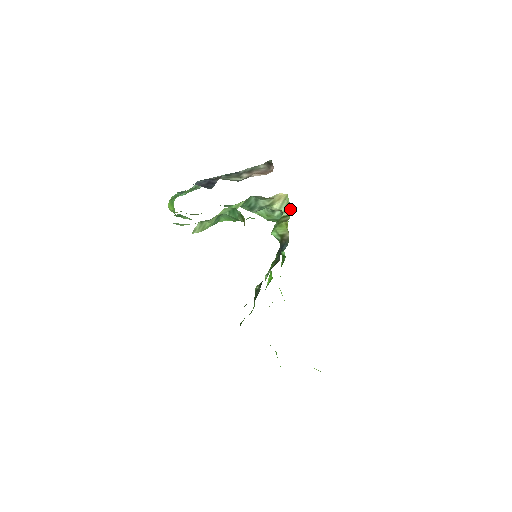
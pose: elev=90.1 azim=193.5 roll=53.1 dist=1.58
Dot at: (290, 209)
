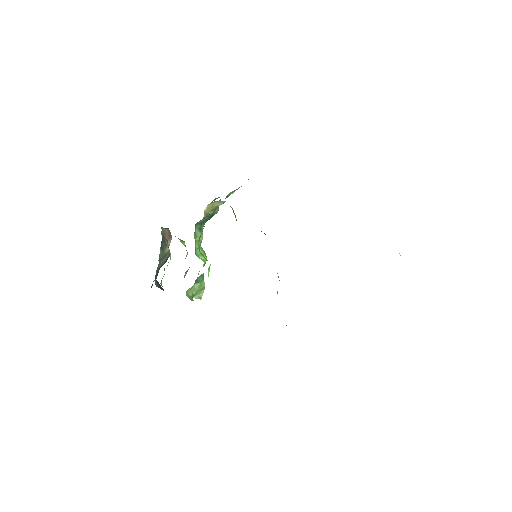
Dot at: occluded
